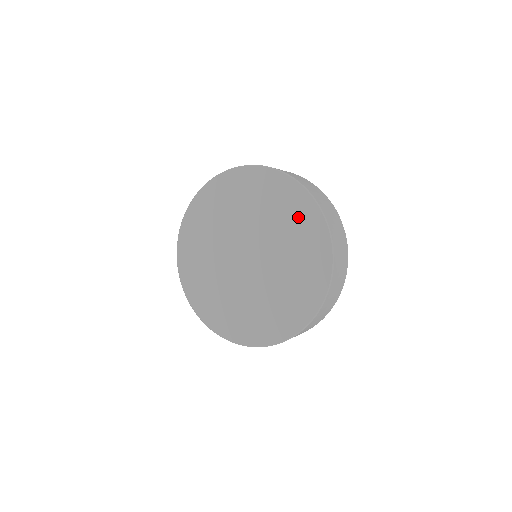
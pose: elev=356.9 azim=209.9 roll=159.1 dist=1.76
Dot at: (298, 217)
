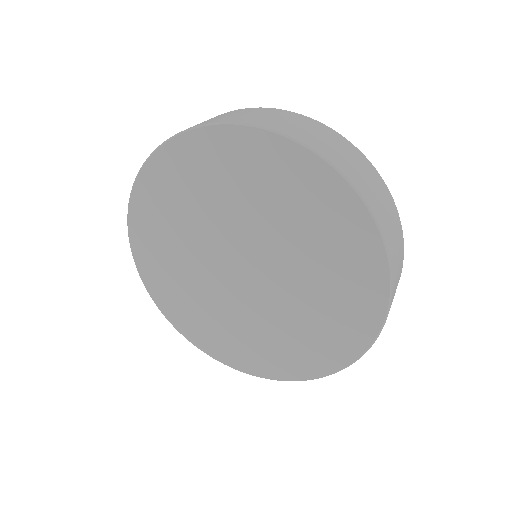
Dot at: (342, 244)
